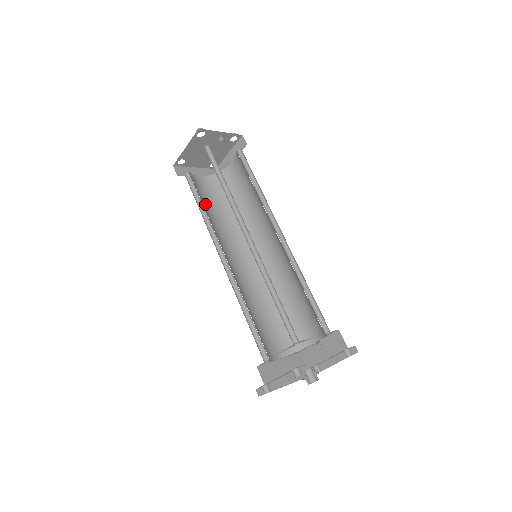
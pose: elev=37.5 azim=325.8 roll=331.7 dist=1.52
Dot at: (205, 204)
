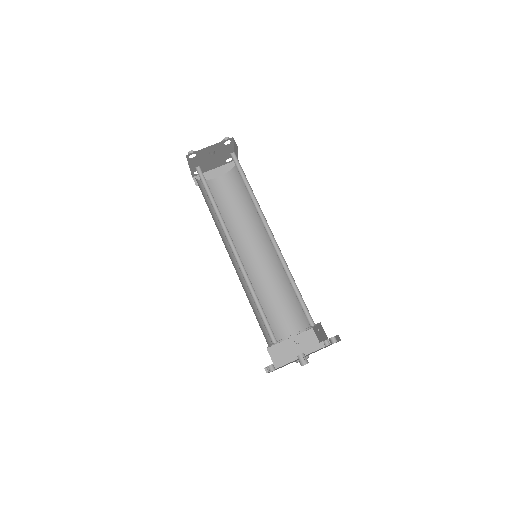
Dot at: (221, 207)
